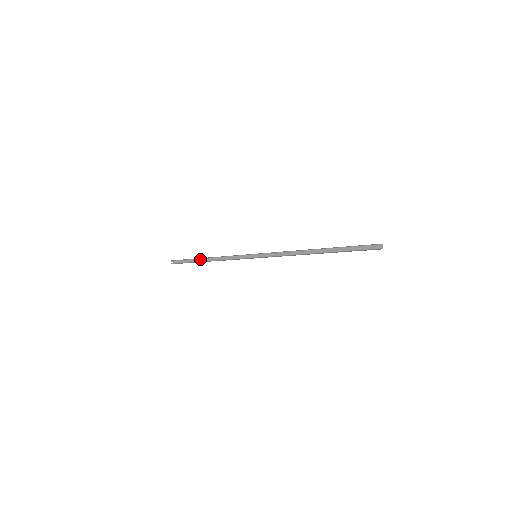
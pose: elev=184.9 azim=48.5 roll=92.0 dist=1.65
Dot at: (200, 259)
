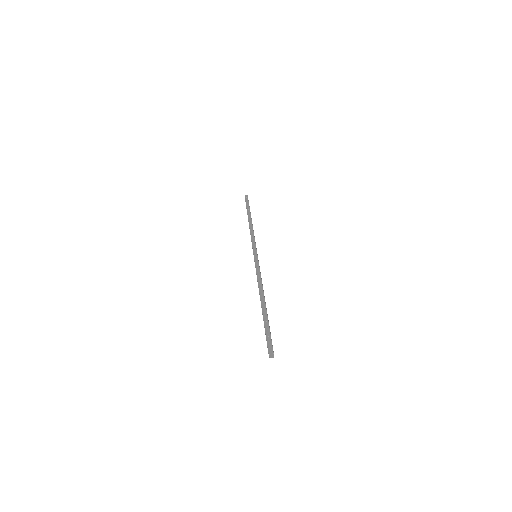
Dot at: (250, 214)
